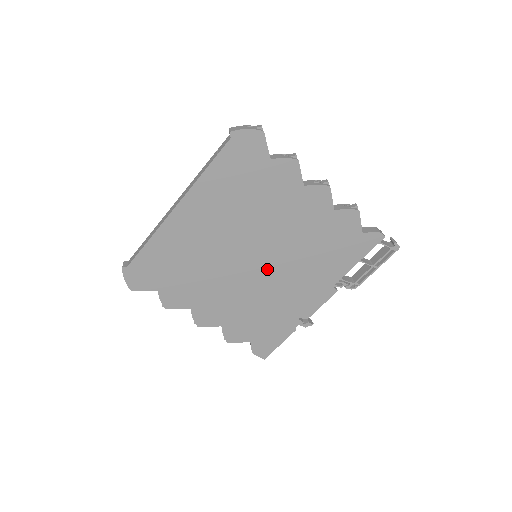
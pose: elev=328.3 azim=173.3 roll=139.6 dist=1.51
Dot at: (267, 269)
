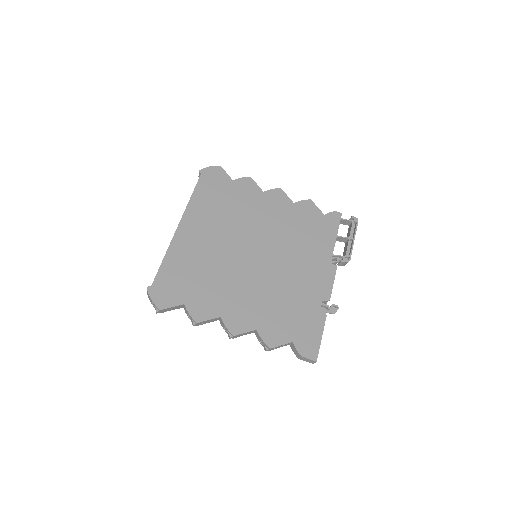
Dot at: (269, 260)
